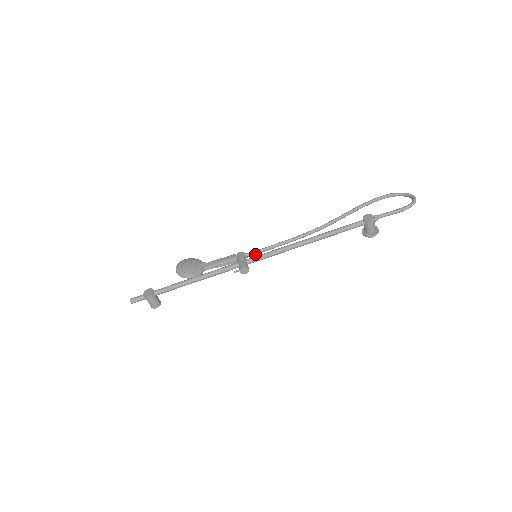
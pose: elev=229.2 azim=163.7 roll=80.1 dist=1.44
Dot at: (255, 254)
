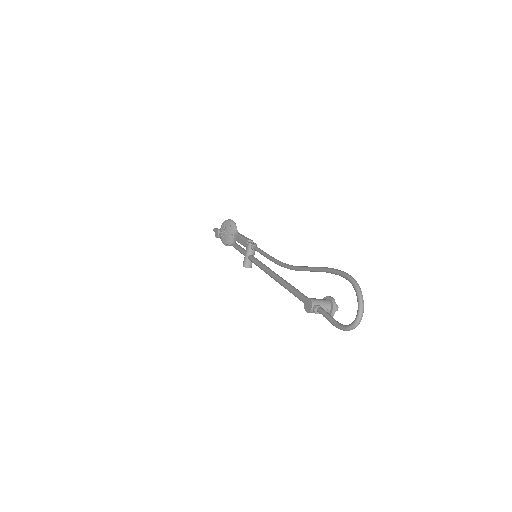
Dot at: occluded
